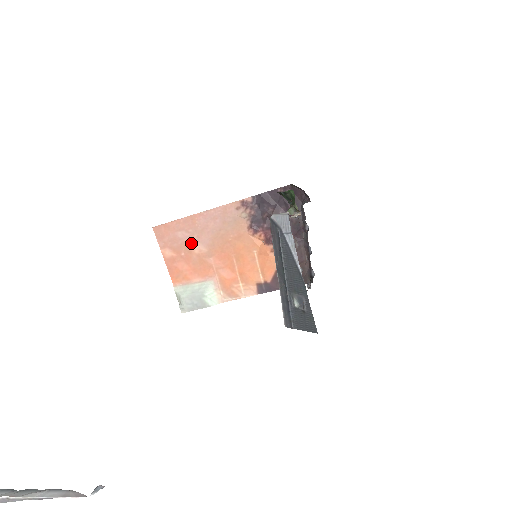
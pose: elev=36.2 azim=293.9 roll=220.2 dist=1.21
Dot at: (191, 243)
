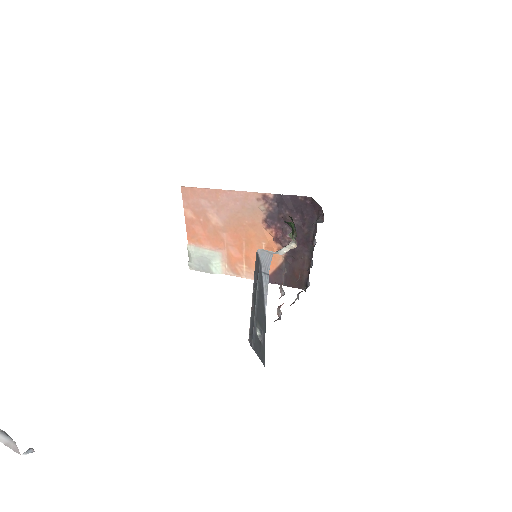
Dot at: (210, 213)
